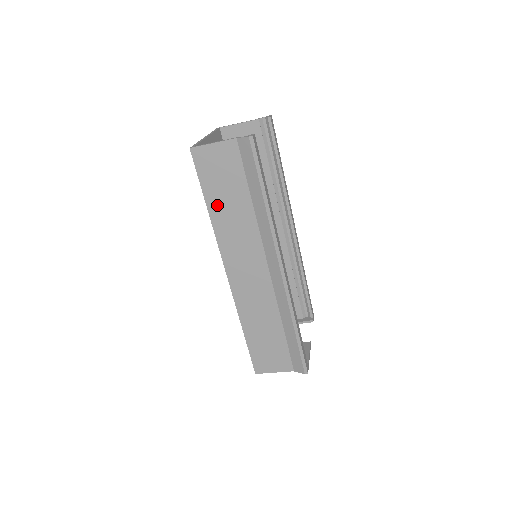
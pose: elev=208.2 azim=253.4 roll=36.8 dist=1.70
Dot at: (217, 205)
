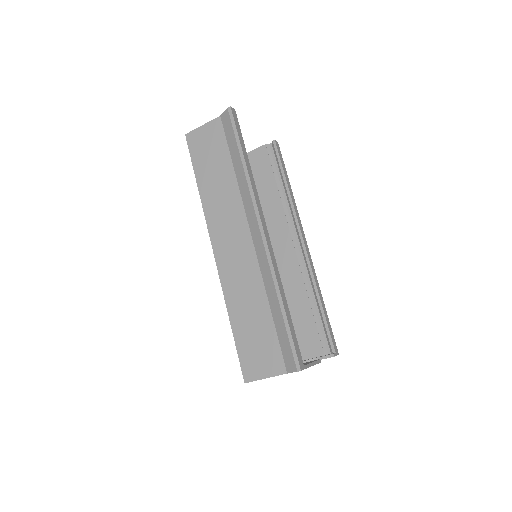
Dot at: (205, 180)
